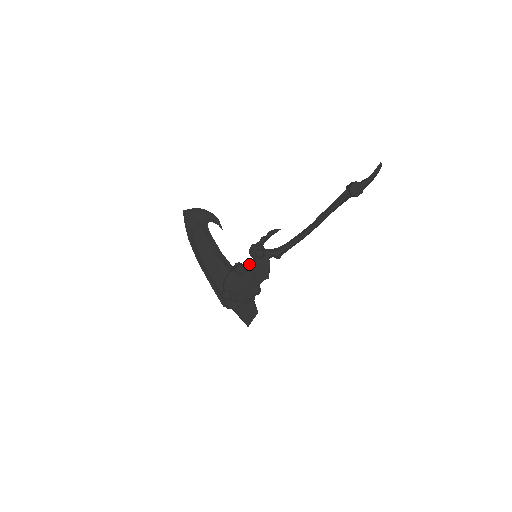
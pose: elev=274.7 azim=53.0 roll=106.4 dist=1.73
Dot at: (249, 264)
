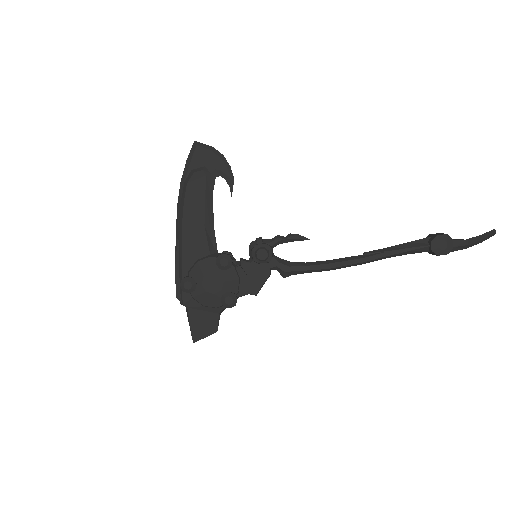
Dot at: (241, 261)
